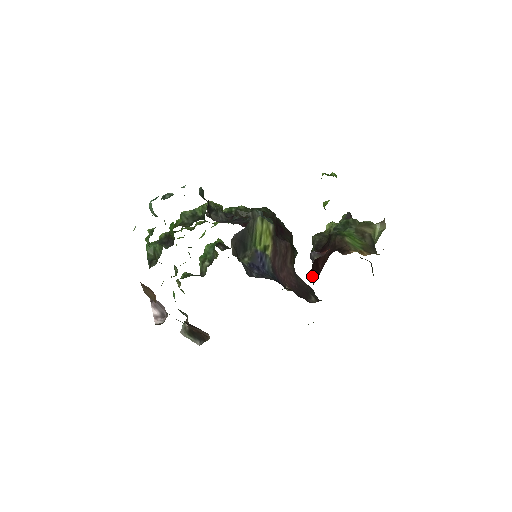
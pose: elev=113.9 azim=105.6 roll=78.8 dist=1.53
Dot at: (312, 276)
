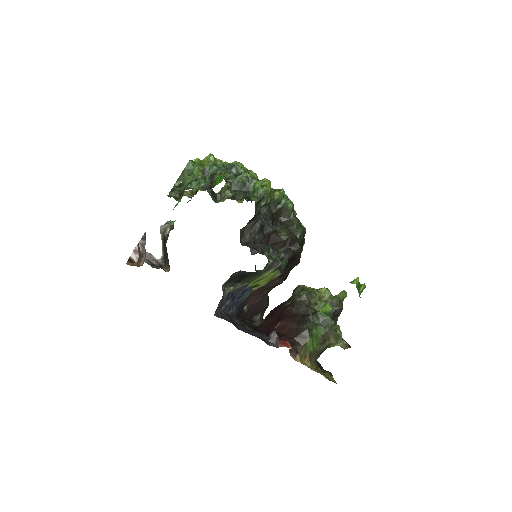
Dot at: (270, 315)
